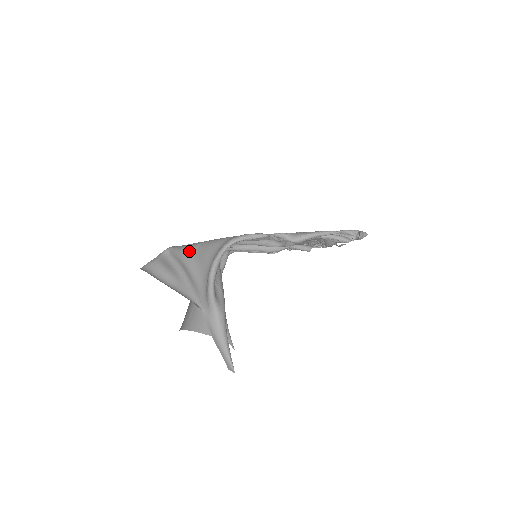
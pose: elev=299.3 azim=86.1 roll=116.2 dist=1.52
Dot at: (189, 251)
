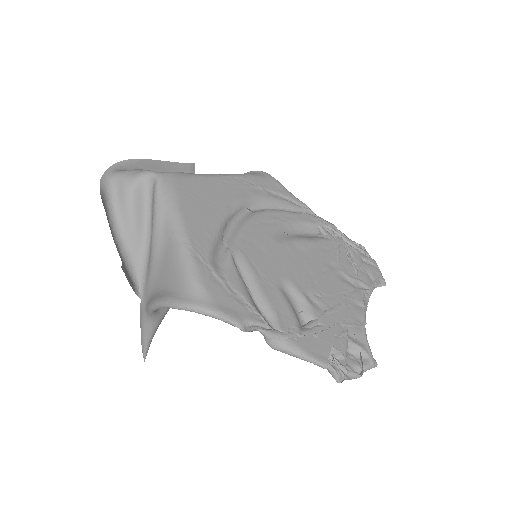
Dot at: (165, 226)
